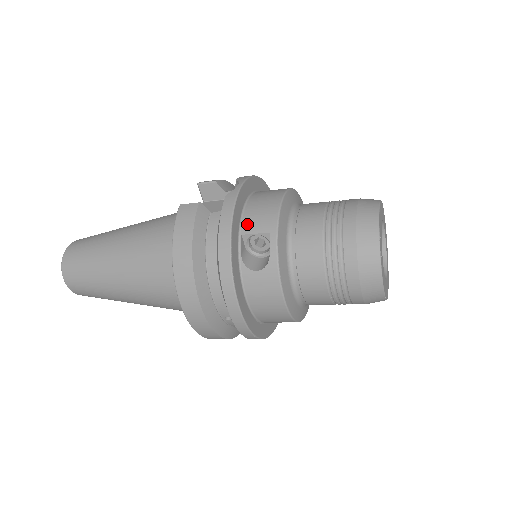
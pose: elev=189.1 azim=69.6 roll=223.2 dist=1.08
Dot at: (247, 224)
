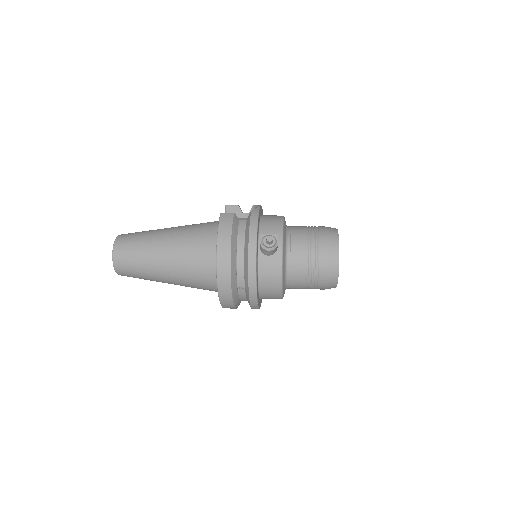
Dot at: (263, 229)
